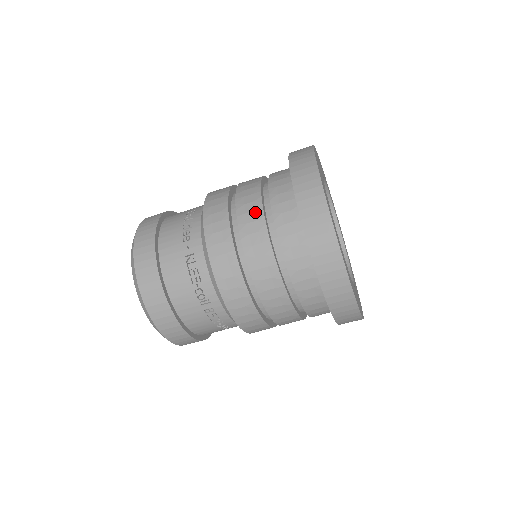
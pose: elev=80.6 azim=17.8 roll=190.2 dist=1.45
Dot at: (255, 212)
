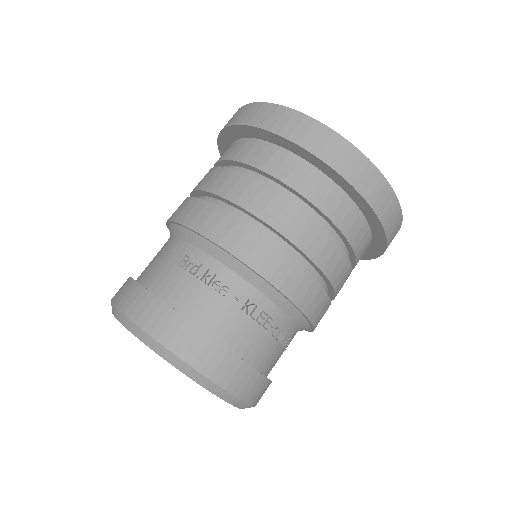
Dot at: (286, 209)
